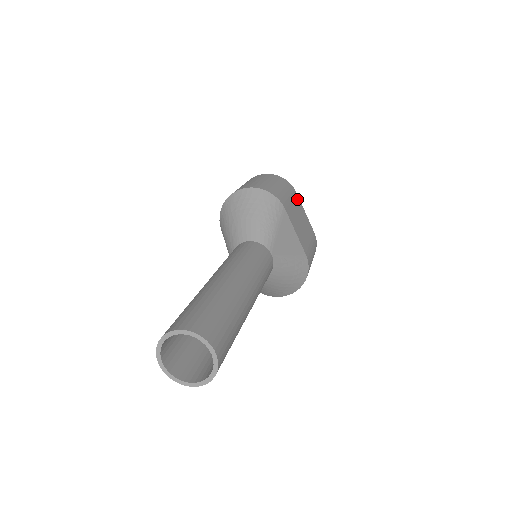
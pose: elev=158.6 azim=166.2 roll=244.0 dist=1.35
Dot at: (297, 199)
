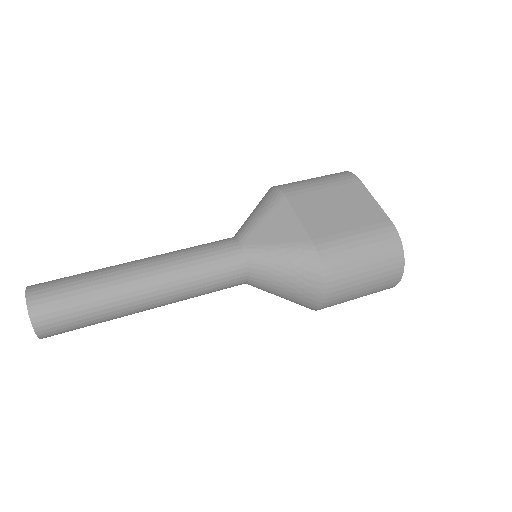
Dot at: (354, 187)
